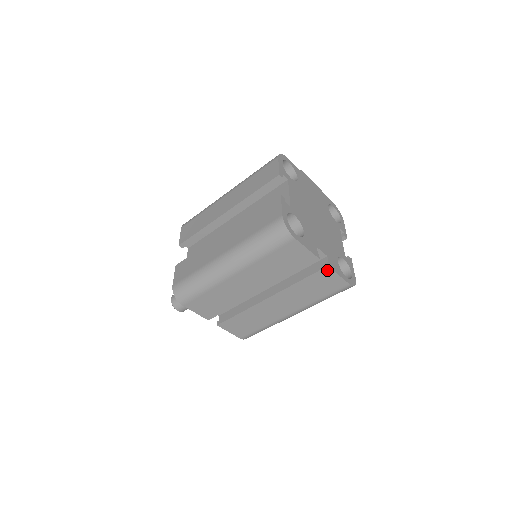
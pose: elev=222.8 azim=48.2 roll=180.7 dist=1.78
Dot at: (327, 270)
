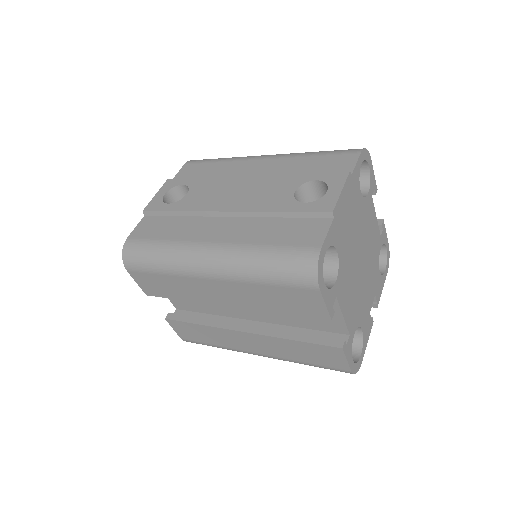
Dot at: occluded
